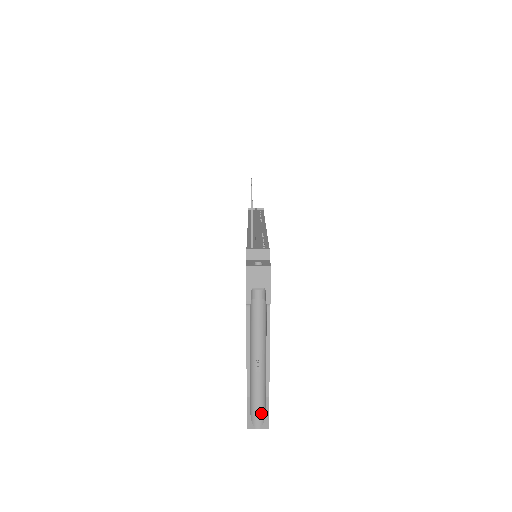
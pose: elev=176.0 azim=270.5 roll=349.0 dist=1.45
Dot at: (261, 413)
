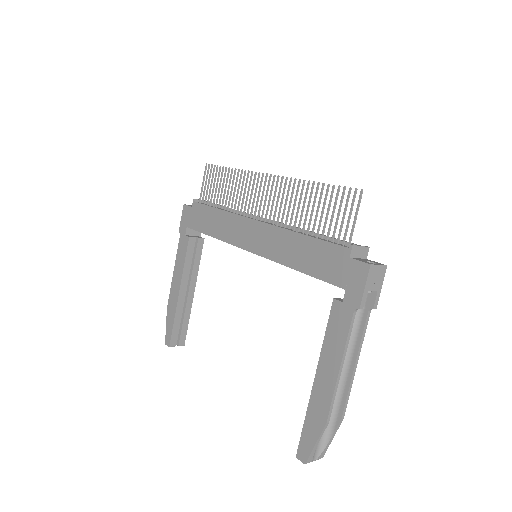
Dot at: (322, 440)
